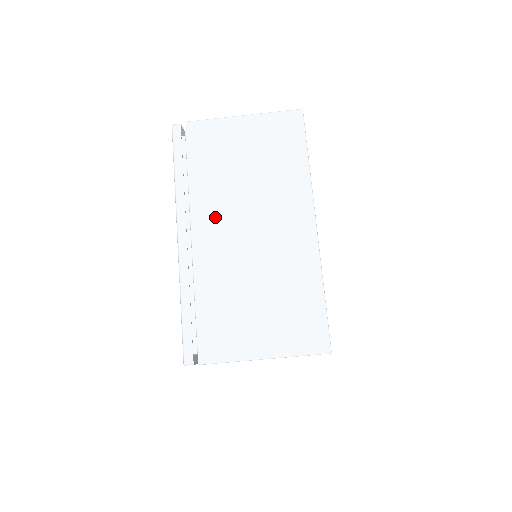
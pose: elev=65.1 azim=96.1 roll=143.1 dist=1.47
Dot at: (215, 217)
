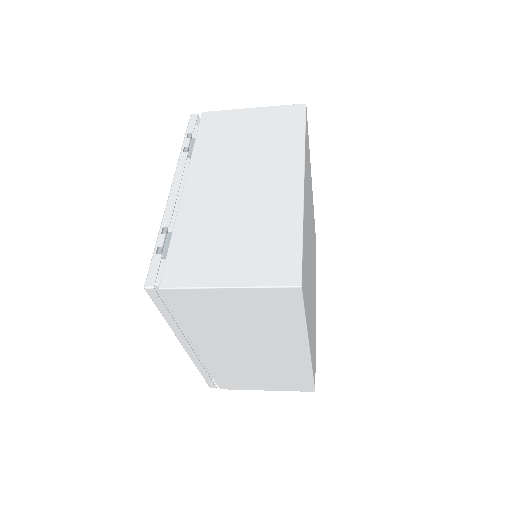
Dot at: (214, 343)
